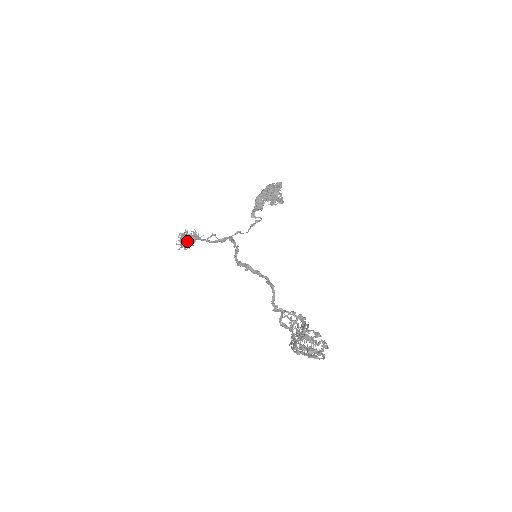
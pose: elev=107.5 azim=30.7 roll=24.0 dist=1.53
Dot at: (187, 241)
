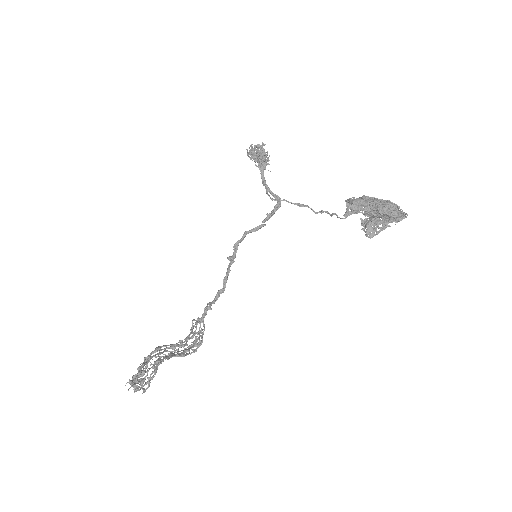
Dot at: (251, 159)
